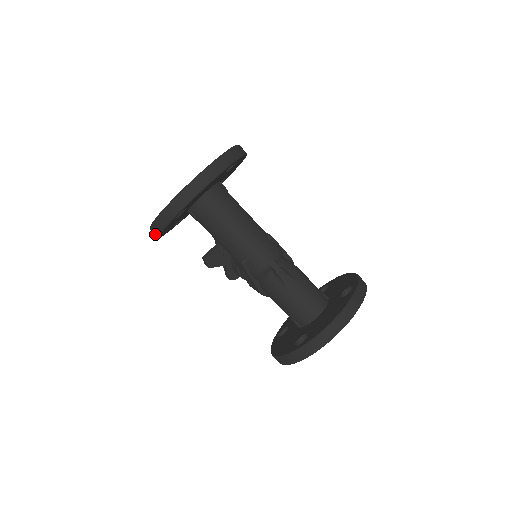
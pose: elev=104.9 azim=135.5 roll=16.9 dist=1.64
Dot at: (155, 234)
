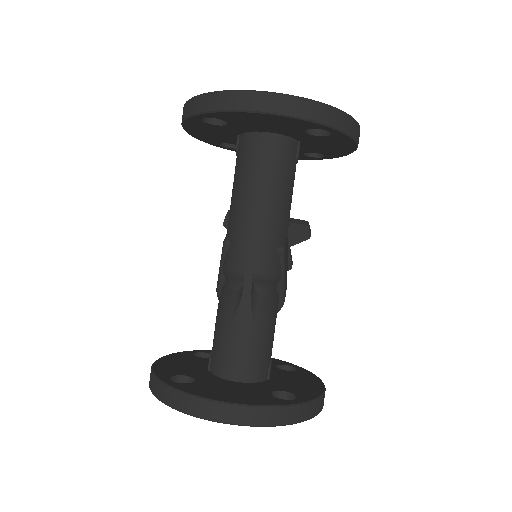
Dot at: occluded
